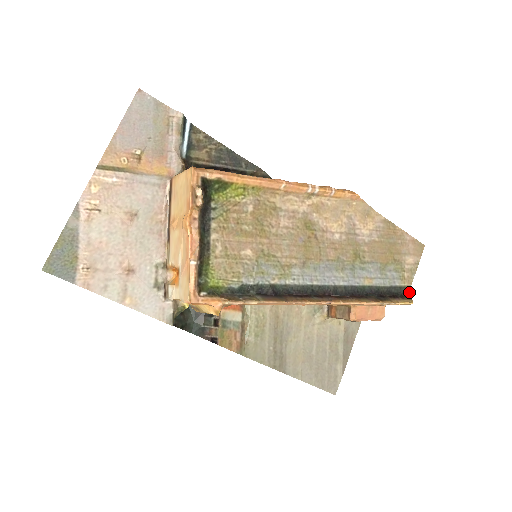
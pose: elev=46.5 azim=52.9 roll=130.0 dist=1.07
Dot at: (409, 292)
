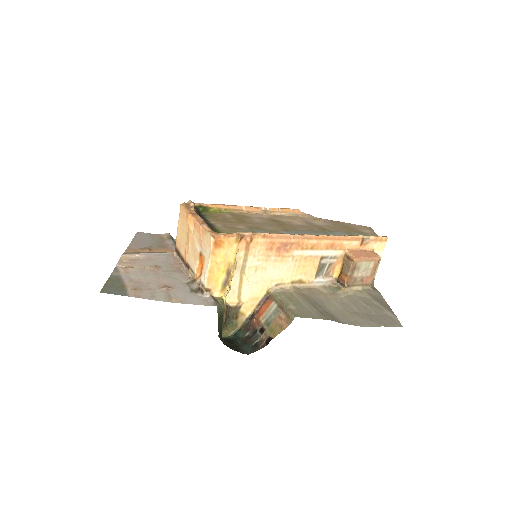
Dot at: occluded
